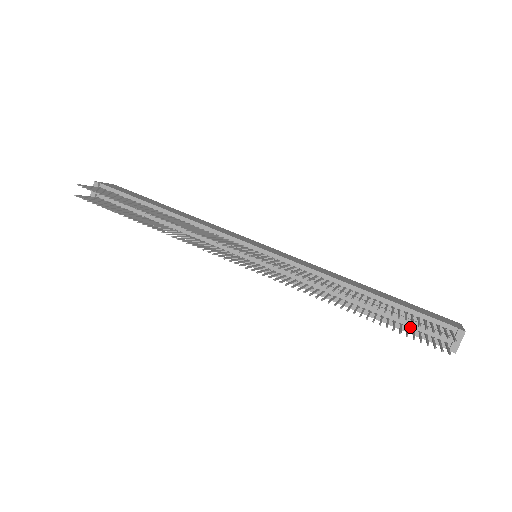
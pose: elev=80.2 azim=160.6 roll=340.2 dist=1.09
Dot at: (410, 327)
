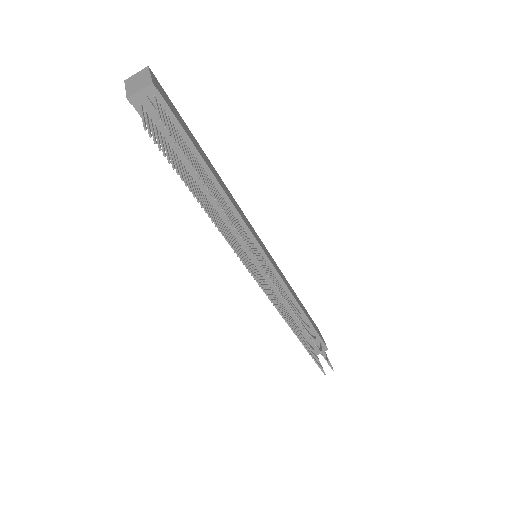
Dot at: (307, 338)
